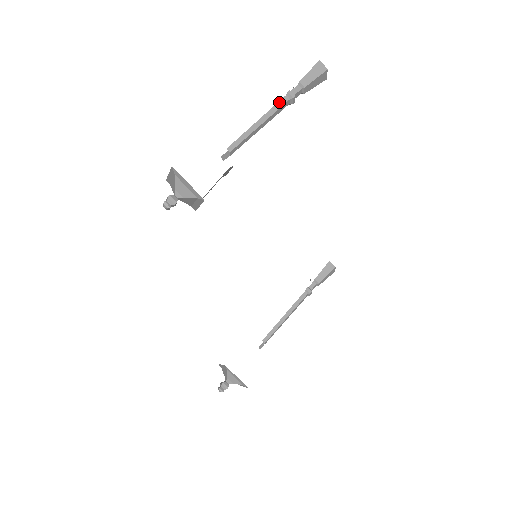
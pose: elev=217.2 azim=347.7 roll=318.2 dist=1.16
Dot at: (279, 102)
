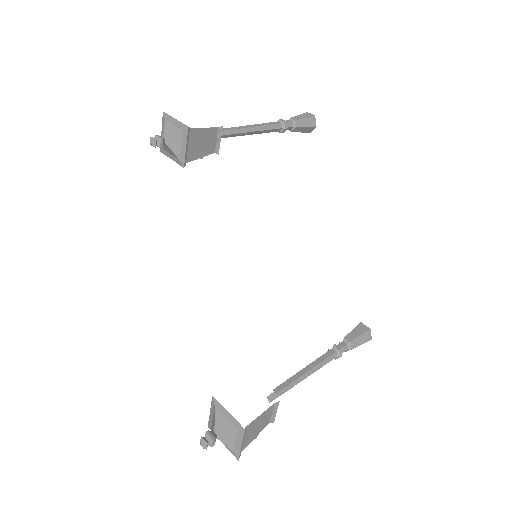
Dot at: (271, 123)
